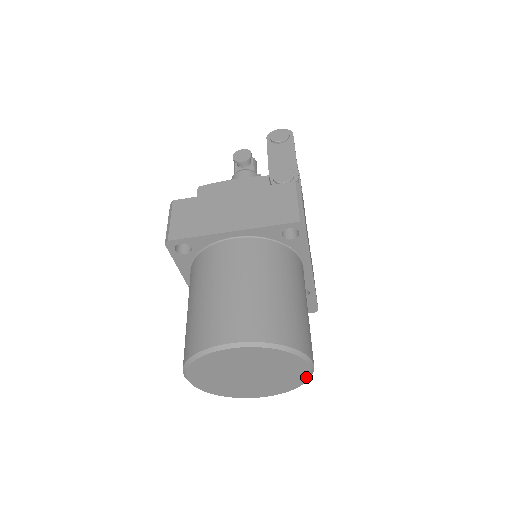
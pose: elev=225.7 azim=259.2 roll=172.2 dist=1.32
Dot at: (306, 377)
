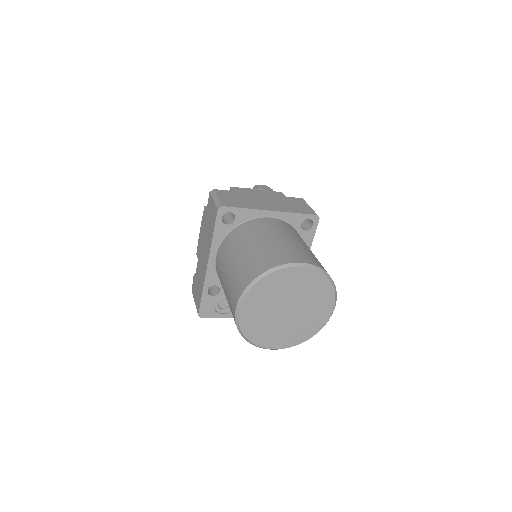
Dot at: (324, 322)
